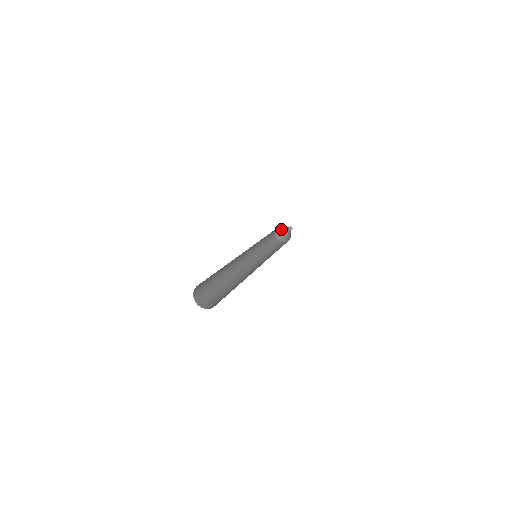
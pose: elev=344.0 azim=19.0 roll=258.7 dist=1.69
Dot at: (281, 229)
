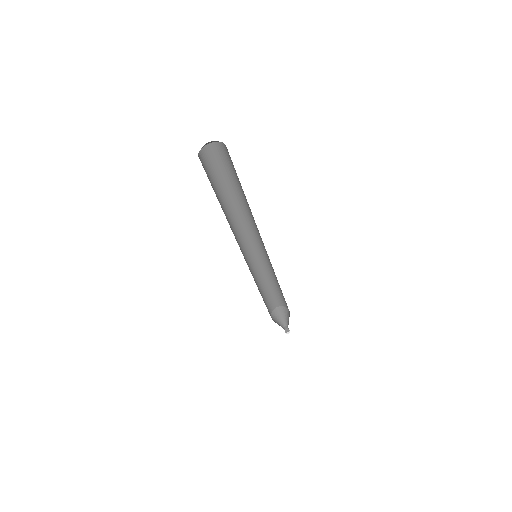
Dot at: (276, 321)
